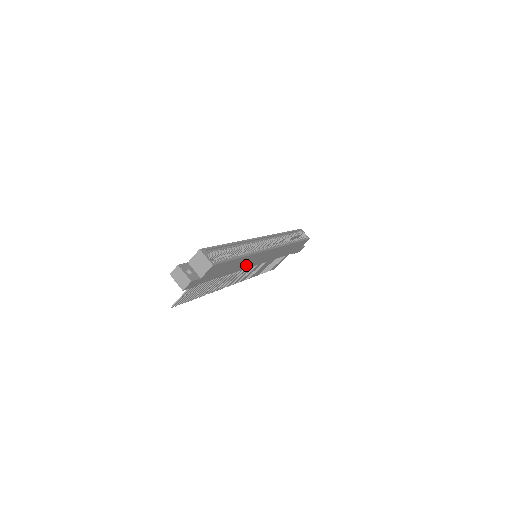
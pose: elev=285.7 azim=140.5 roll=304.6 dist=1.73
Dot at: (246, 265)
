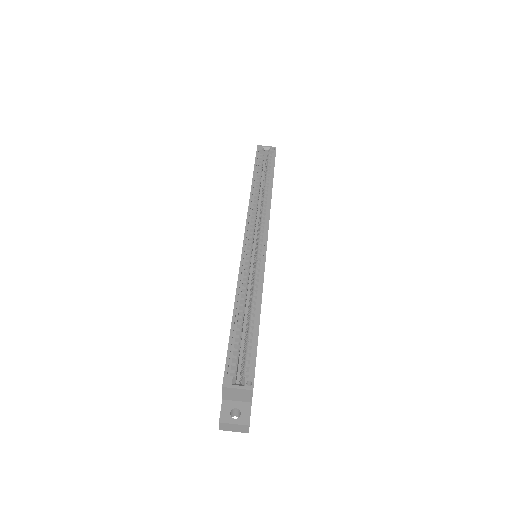
Dot at: occluded
